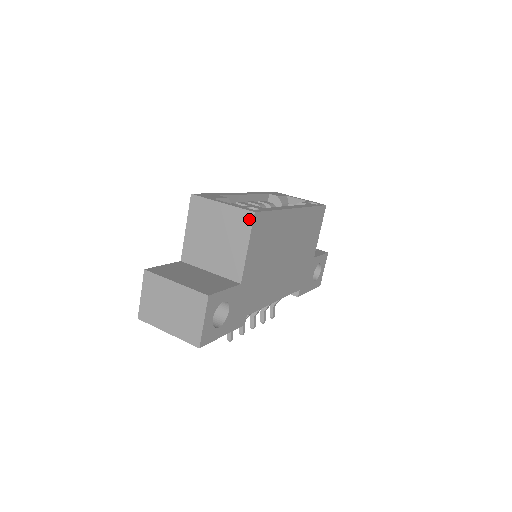
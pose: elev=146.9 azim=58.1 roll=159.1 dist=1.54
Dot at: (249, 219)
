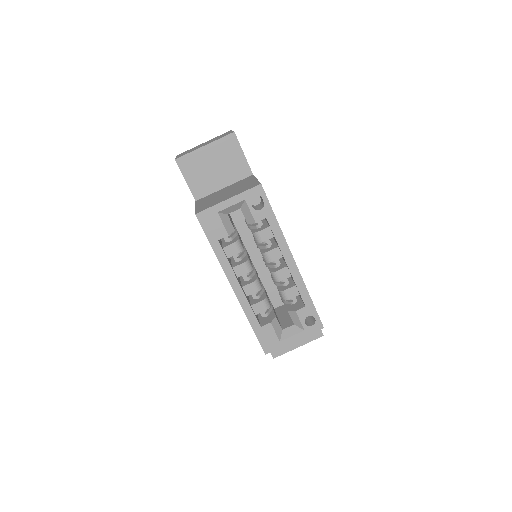
Dot at: occluded
